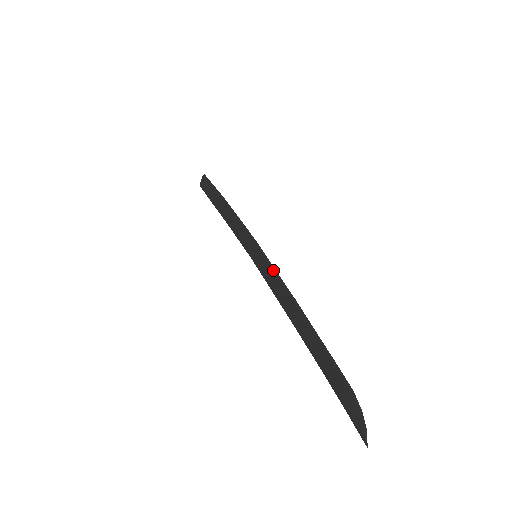
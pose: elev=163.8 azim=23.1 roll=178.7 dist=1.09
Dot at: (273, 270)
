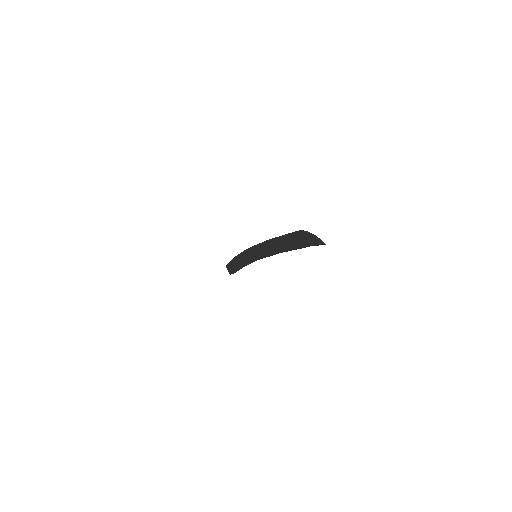
Dot at: (259, 246)
